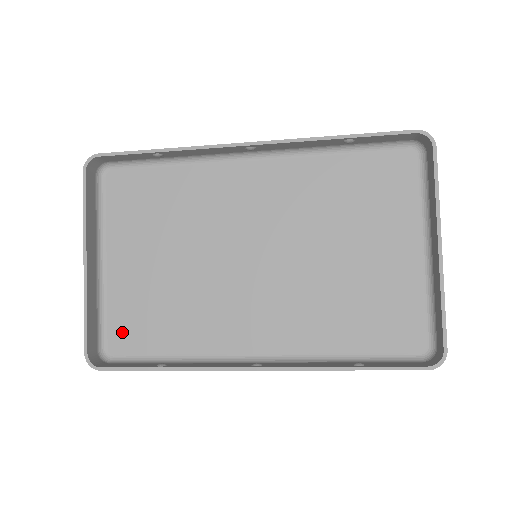
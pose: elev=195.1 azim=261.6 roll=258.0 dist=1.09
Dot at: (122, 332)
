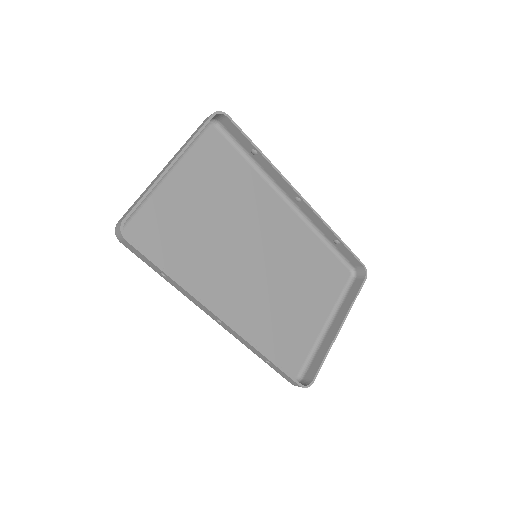
Dot at: (144, 227)
